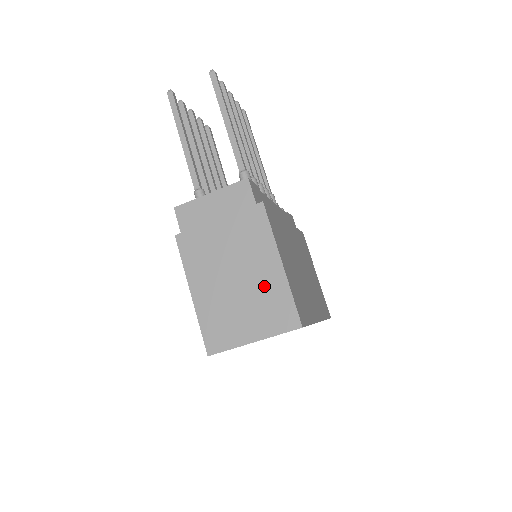
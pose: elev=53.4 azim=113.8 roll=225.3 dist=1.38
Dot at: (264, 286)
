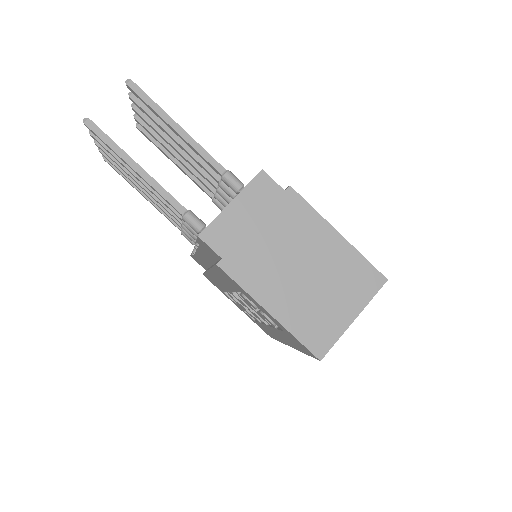
Dot at: (335, 263)
